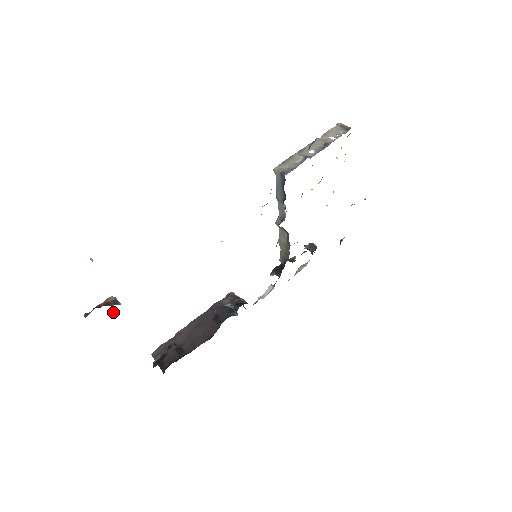
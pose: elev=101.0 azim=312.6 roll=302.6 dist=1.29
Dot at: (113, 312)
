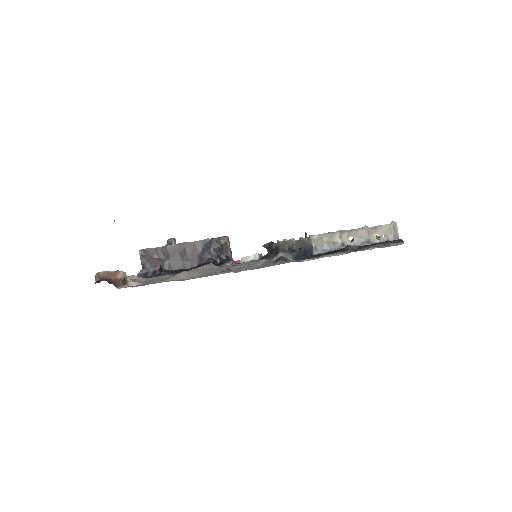
Dot at: occluded
